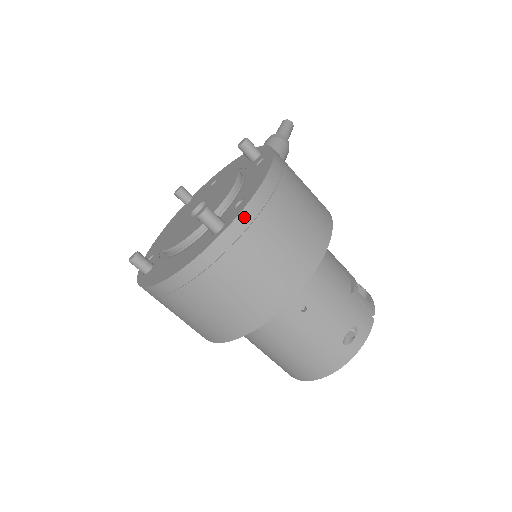
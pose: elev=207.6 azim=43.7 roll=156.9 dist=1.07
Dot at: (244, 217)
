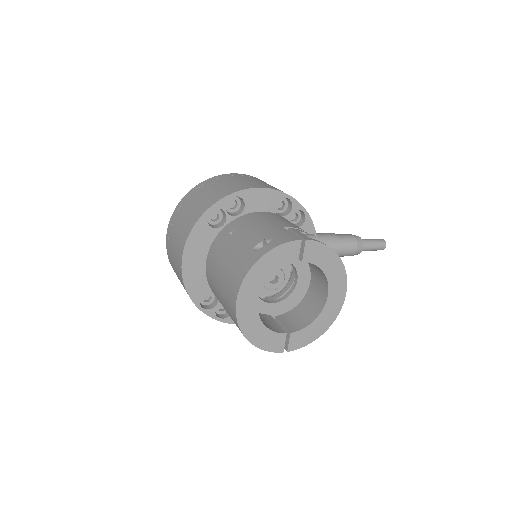
Dot at: (202, 183)
